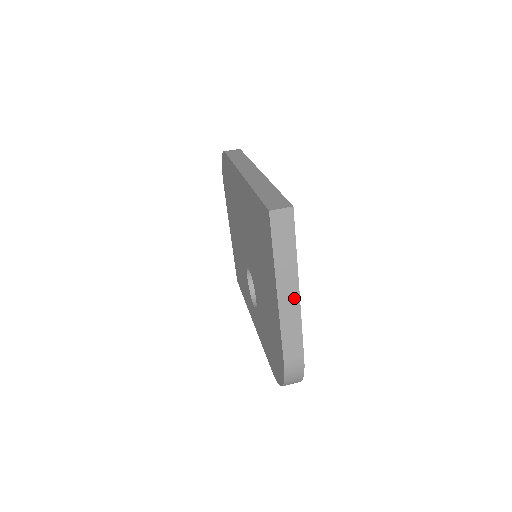
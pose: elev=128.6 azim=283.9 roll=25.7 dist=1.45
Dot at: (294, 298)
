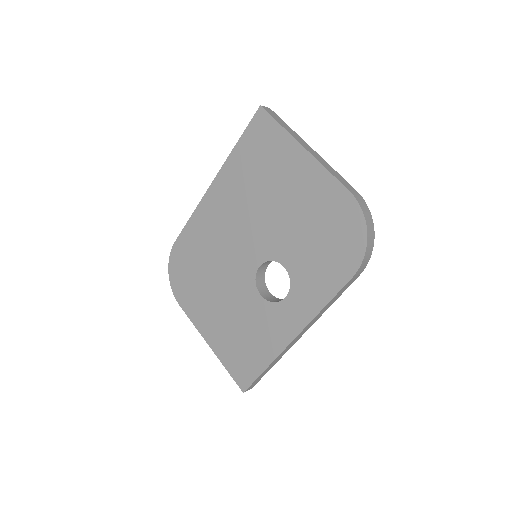
Dot at: (313, 151)
